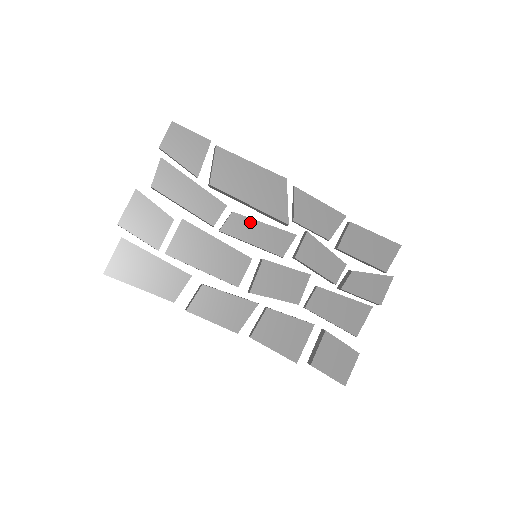
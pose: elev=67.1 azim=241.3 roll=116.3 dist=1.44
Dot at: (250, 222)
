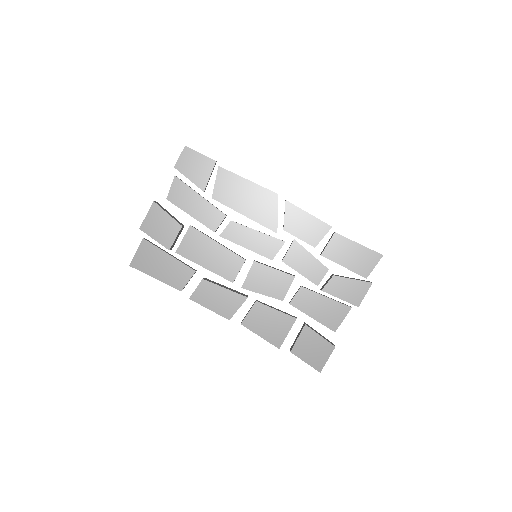
Dot at: (245, 230)
